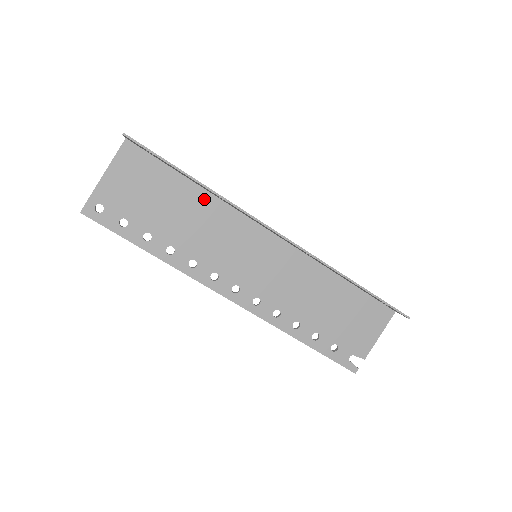
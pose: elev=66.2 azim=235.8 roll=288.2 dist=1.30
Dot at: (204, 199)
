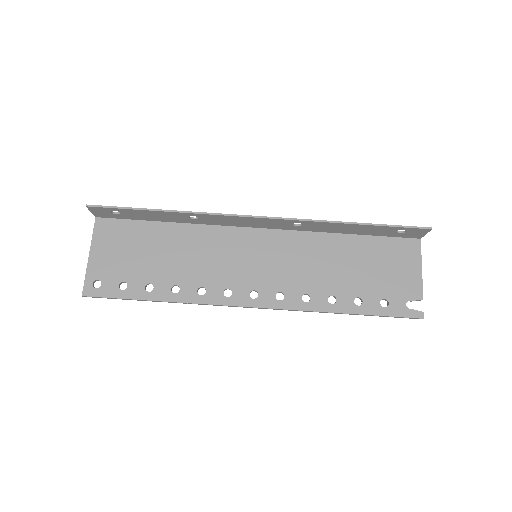
Dot at: (183, 231)
